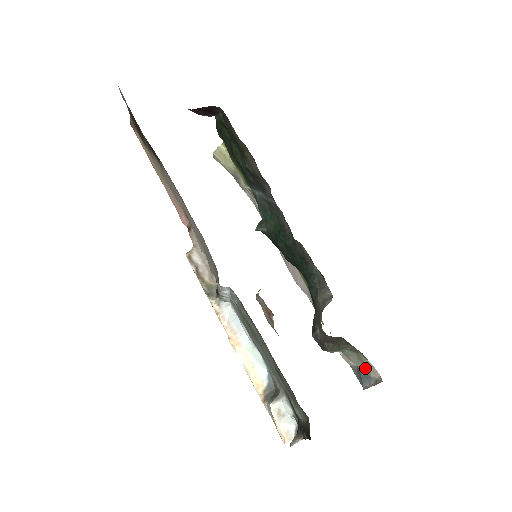
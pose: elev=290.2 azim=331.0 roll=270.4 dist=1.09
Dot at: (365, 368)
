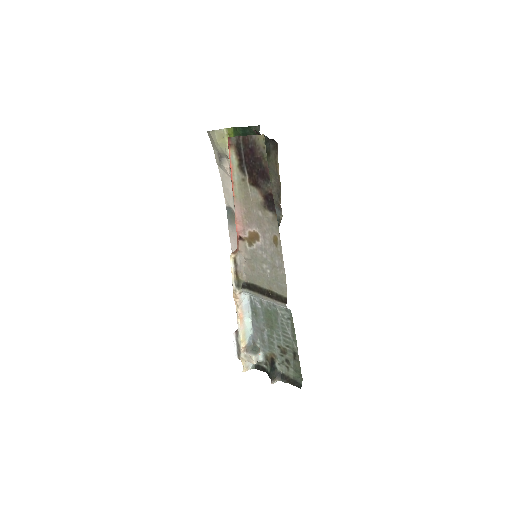
Dot at: occluded
